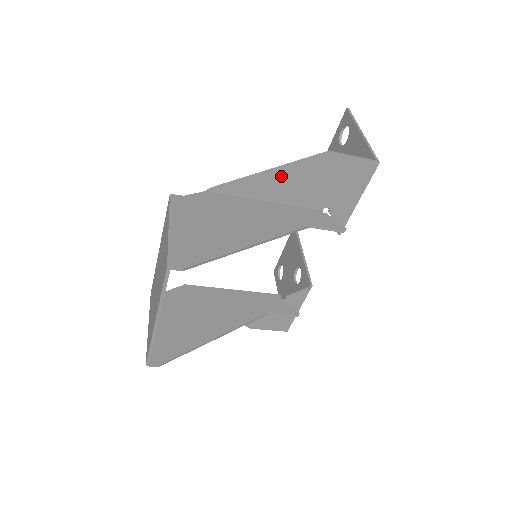
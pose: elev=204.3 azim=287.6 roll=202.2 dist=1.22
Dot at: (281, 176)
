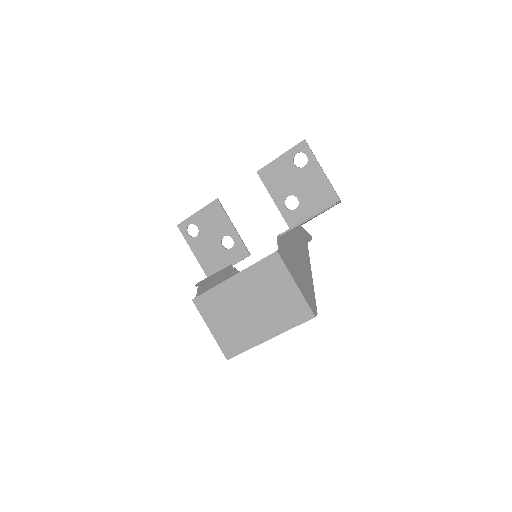
Dot at: occluded
